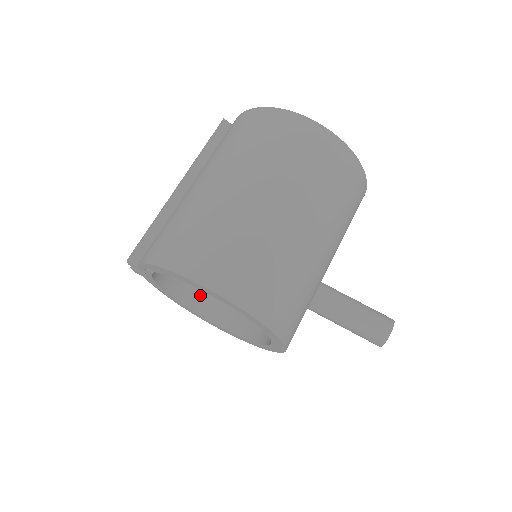
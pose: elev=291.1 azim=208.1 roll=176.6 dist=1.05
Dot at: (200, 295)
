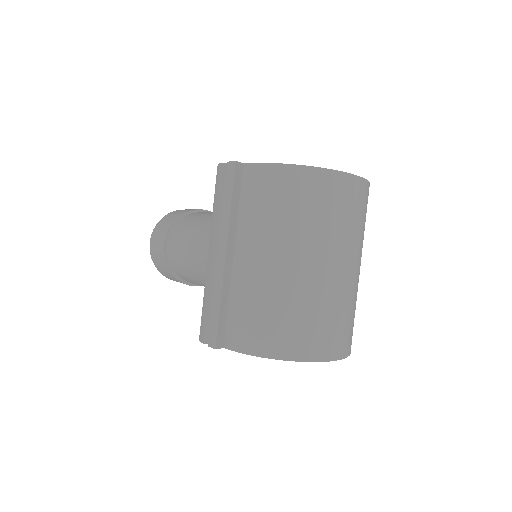
Dot at: occluded
